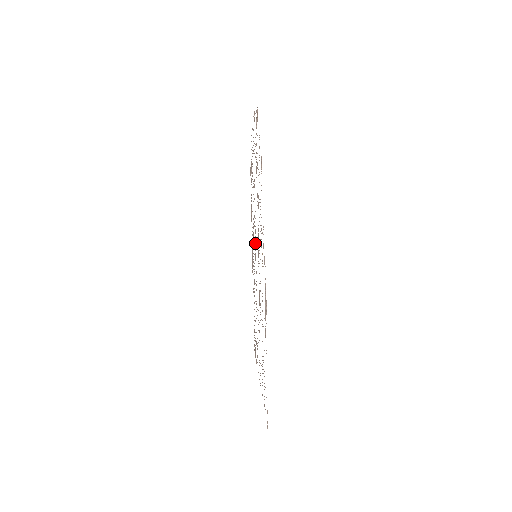
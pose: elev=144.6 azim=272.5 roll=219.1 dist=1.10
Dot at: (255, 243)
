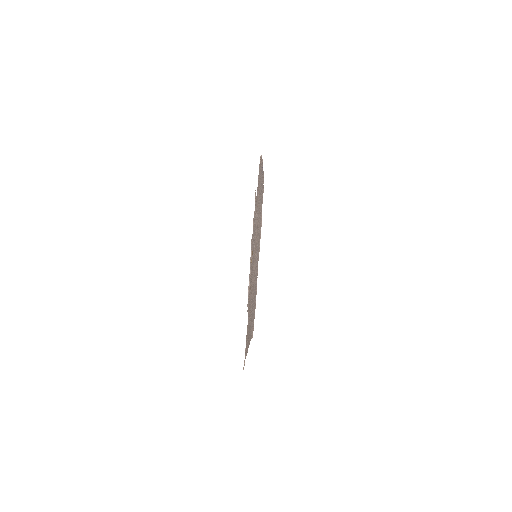
Dot at: (256, 247)
